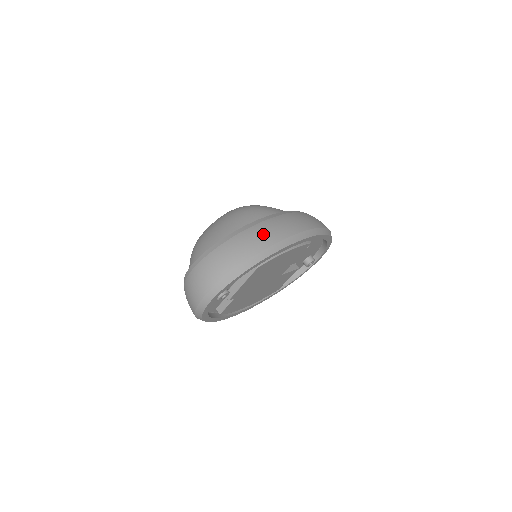
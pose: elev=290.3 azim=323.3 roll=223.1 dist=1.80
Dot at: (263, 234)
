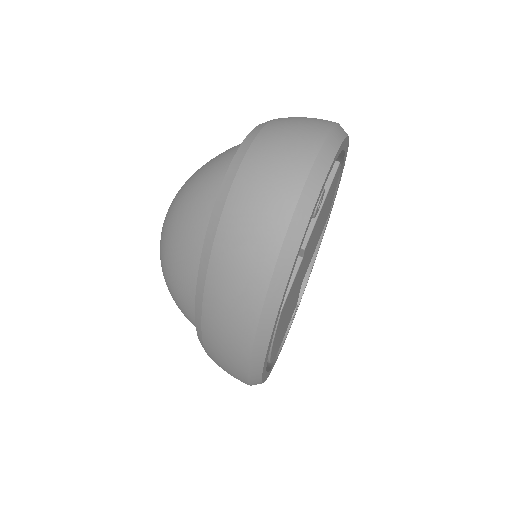
Dot at: occluded
